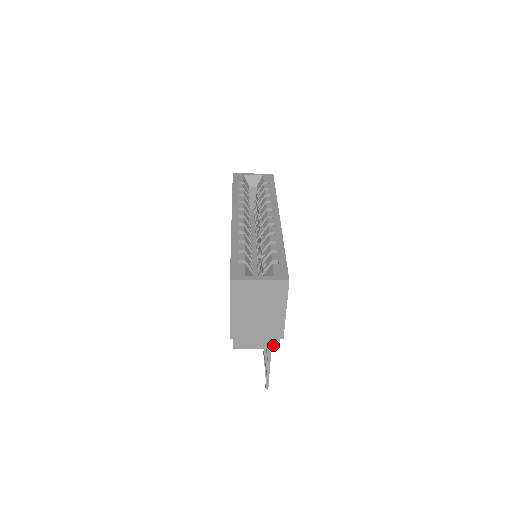
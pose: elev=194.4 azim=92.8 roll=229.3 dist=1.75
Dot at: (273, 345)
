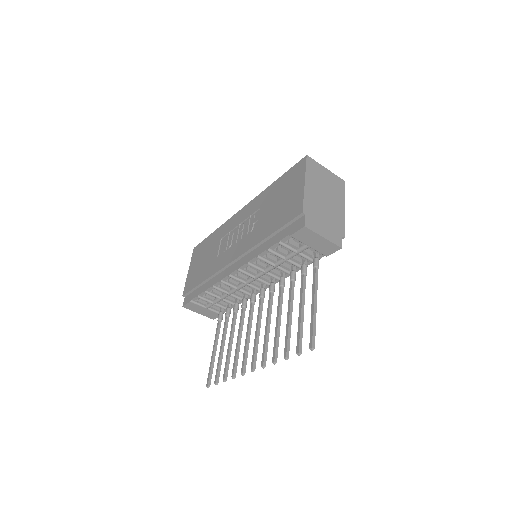
Dot at: (337, 241)
